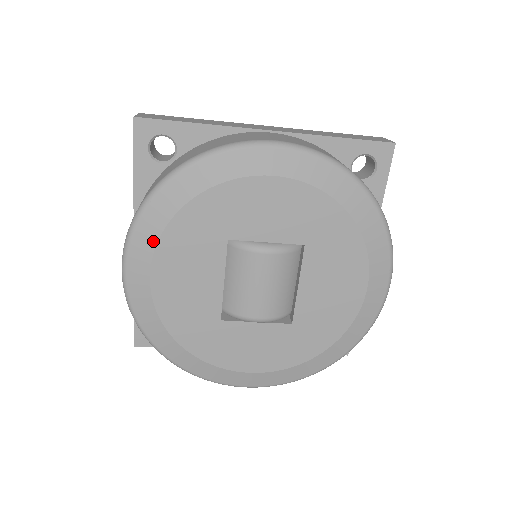
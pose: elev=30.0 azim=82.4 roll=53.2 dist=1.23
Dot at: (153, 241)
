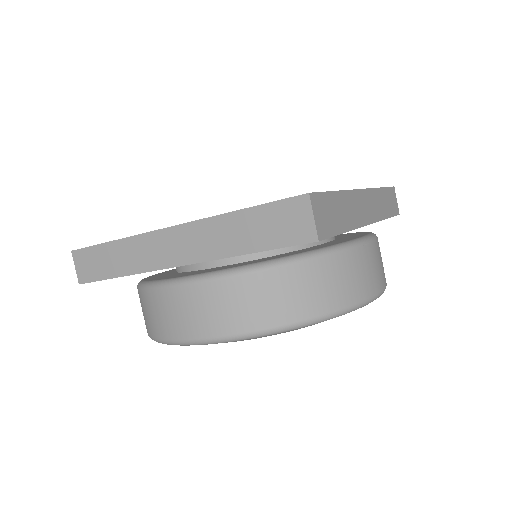
Dot at: occluded
